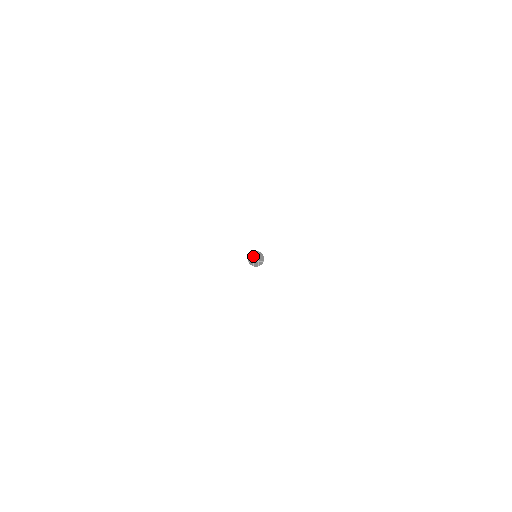
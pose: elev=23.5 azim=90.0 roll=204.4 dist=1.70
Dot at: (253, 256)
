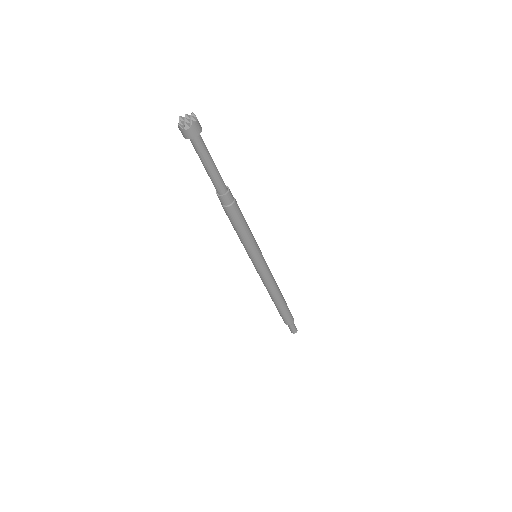
Dot at: (184, 121)
